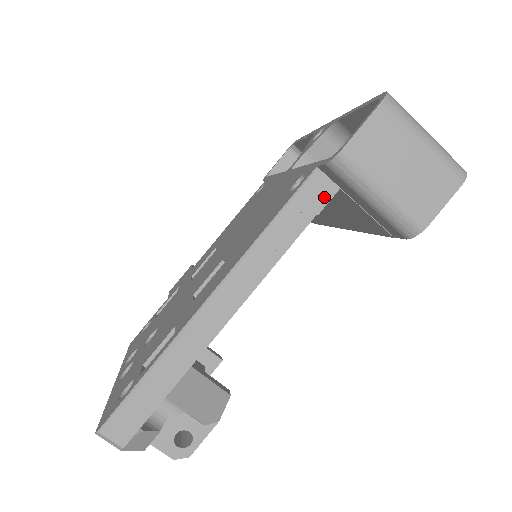
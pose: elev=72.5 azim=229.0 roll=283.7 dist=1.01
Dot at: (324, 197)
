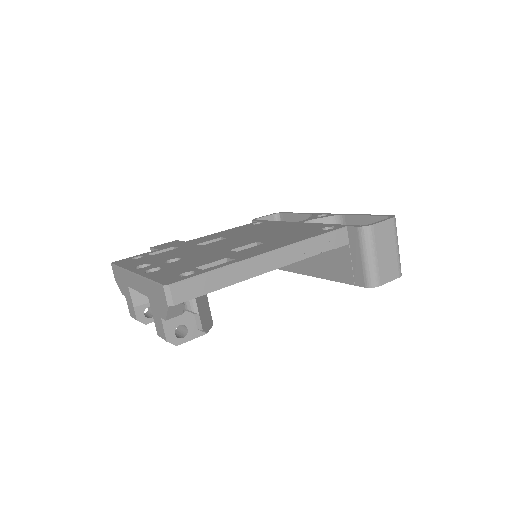
Dot at: (341, 243)
